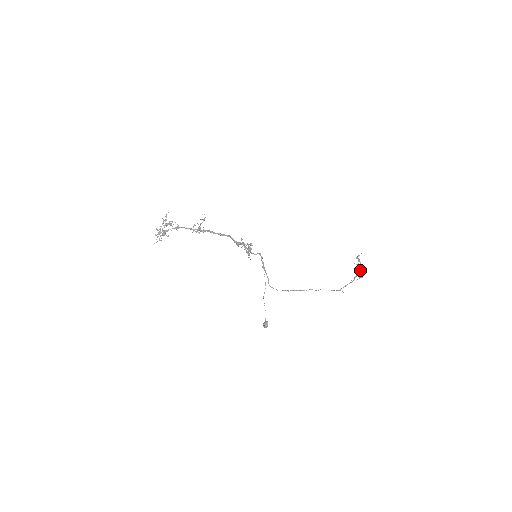
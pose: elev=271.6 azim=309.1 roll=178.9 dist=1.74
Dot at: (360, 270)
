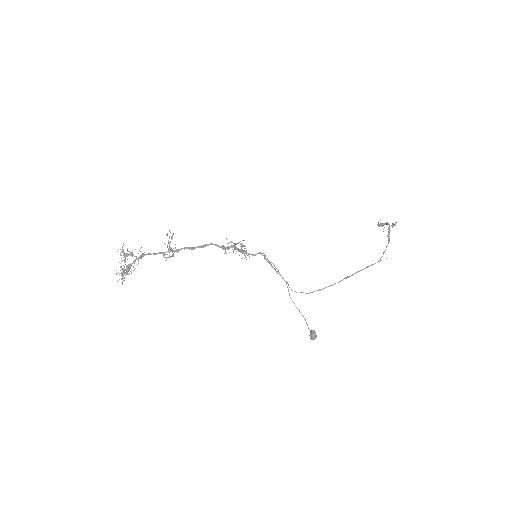
Dot at: (389, 225)
